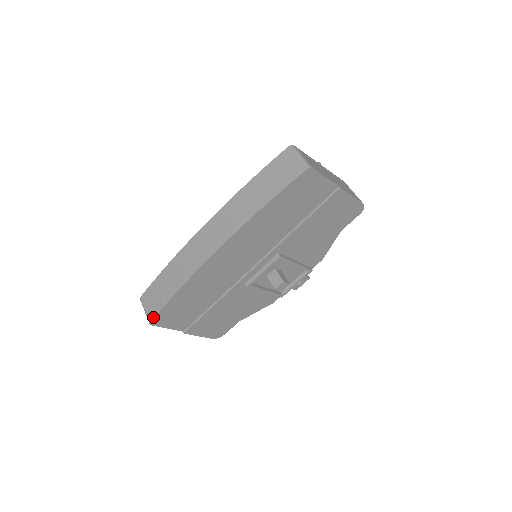
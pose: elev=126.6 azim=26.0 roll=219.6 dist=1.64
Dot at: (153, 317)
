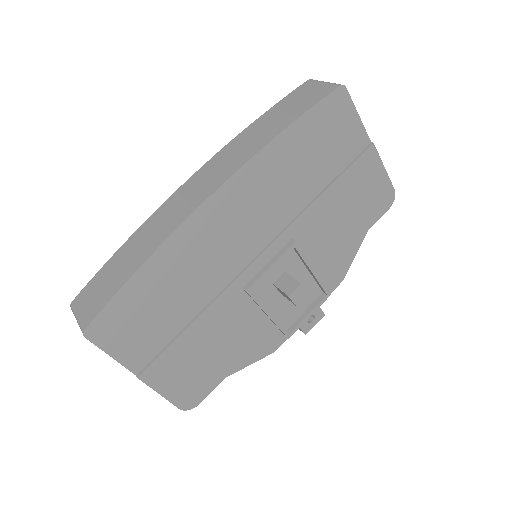
Dot at: (92, 318)
